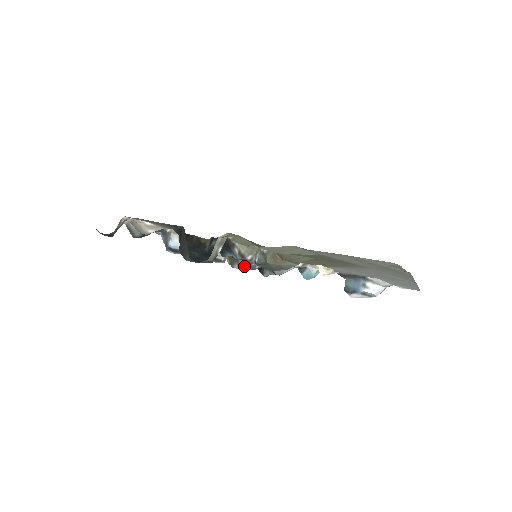
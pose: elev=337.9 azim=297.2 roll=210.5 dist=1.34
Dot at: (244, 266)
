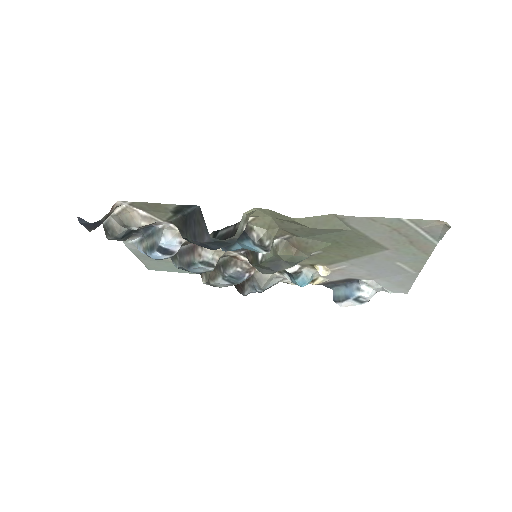
Dot at: (230, 278)
